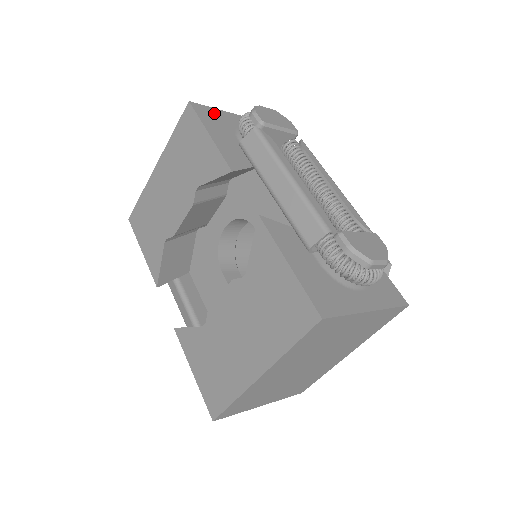
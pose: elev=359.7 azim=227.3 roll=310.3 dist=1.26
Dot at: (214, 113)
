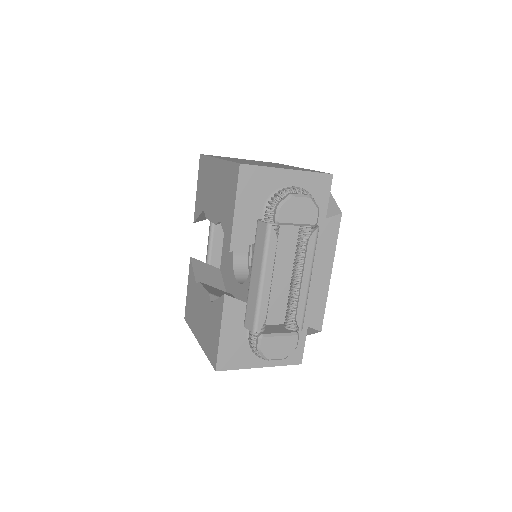
Dot at: (260, 175)
